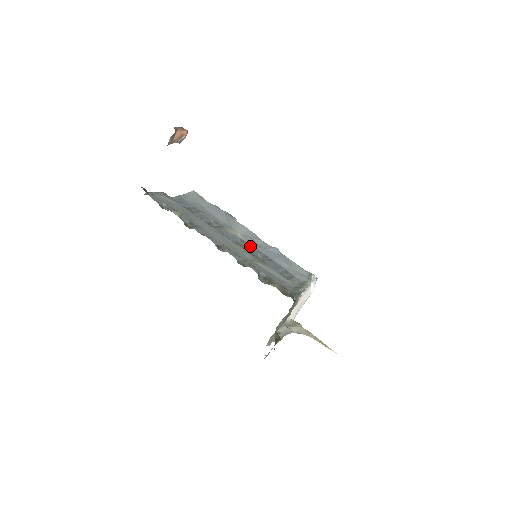
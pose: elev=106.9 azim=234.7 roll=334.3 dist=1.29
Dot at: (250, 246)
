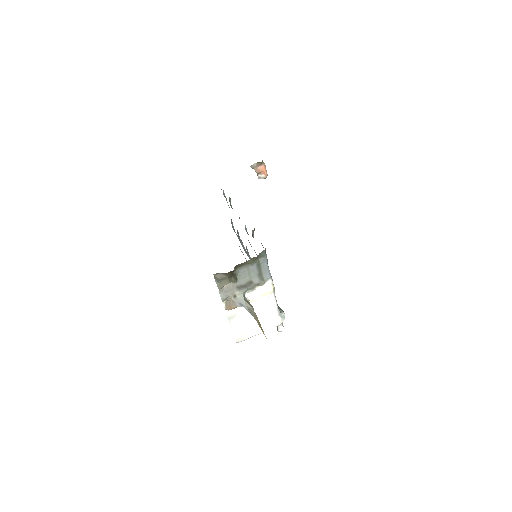
Dot at: occluded
